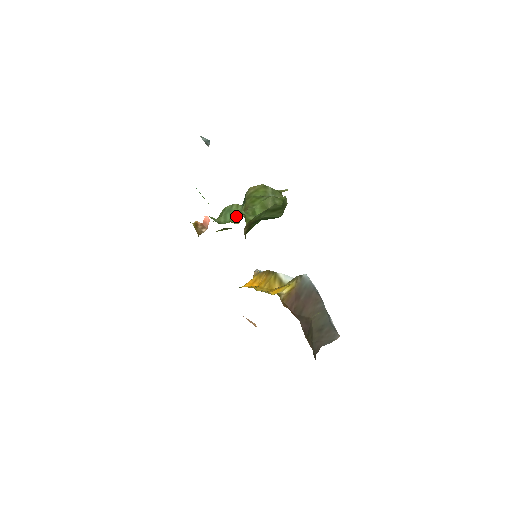
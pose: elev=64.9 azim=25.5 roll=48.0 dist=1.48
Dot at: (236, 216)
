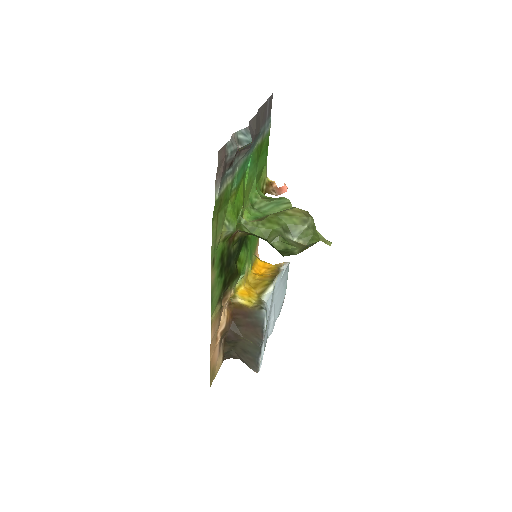
Dot at: (267, 214)
